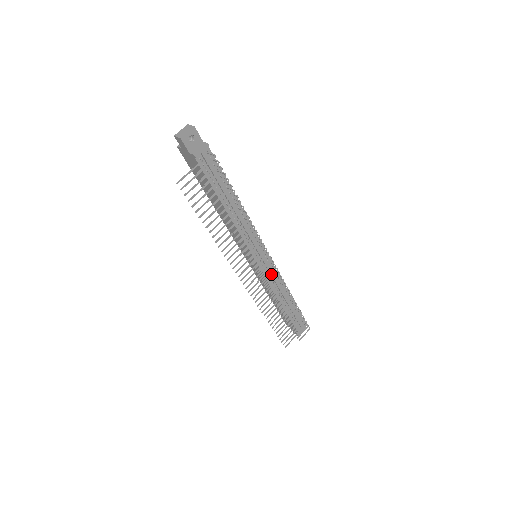
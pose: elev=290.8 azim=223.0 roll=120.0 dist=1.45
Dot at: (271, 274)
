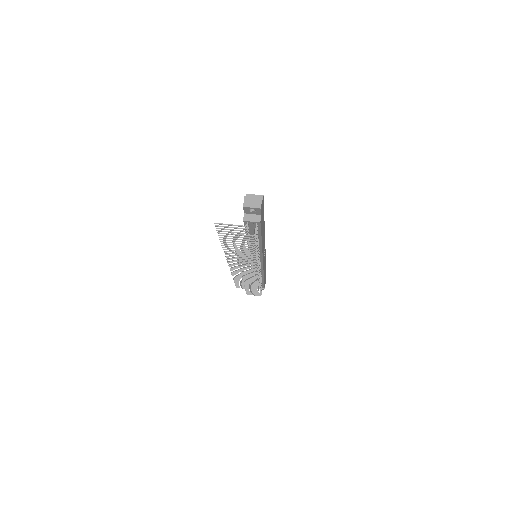
Dot at: occluded
